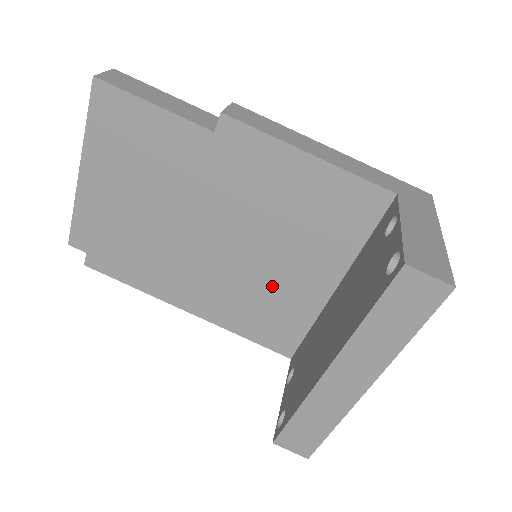
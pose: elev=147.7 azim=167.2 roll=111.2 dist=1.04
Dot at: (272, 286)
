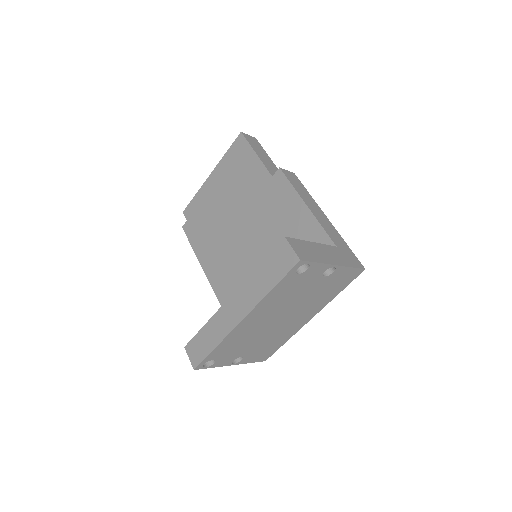
Dot at: occluded
